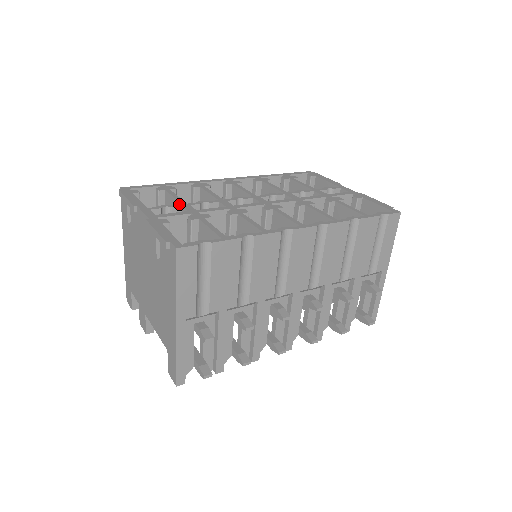
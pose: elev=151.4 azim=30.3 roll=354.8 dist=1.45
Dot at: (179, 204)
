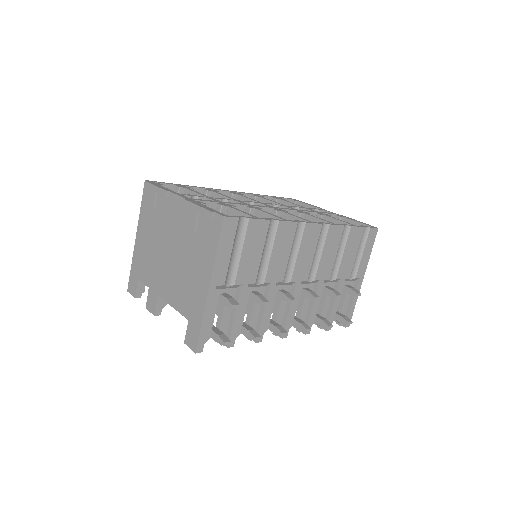
Dot at: (204, 196)
